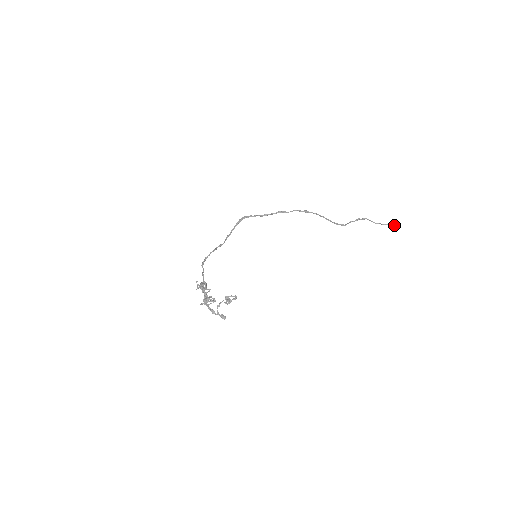
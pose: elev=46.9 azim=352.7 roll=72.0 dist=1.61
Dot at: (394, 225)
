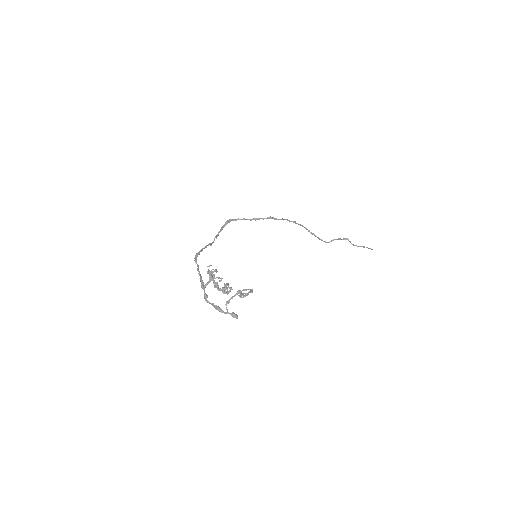
Dot at: (371, 249)
